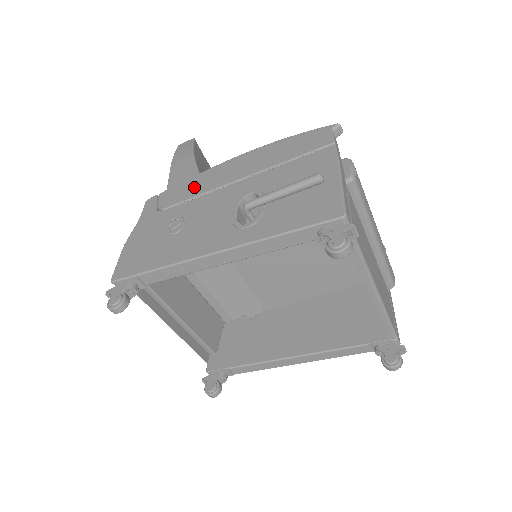
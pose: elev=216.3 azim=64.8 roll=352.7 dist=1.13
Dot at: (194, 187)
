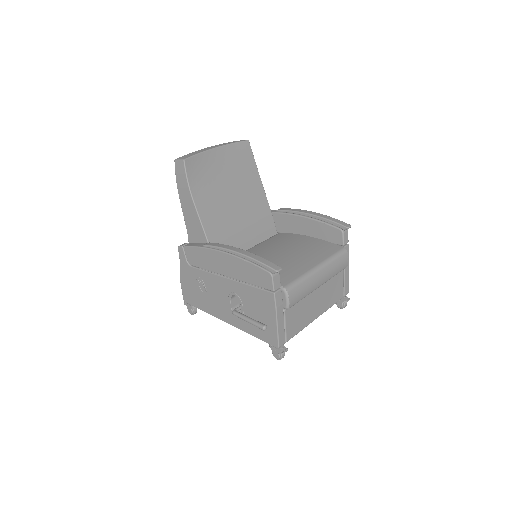
Dot at: (202, 260)
